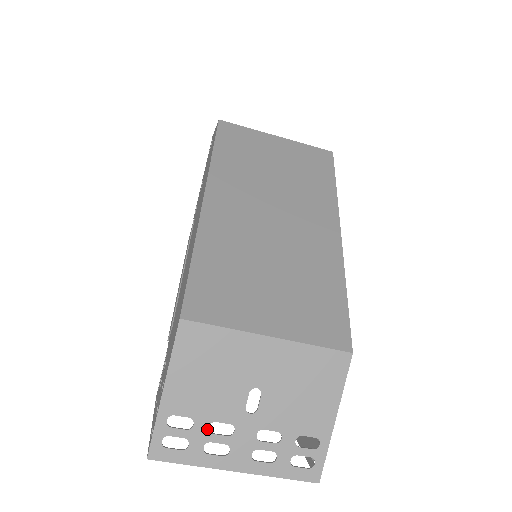
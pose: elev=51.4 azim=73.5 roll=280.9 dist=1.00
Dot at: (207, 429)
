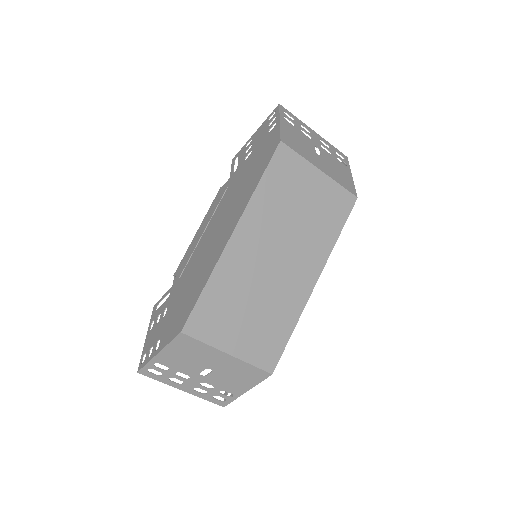
Dot at: (175, 373)
